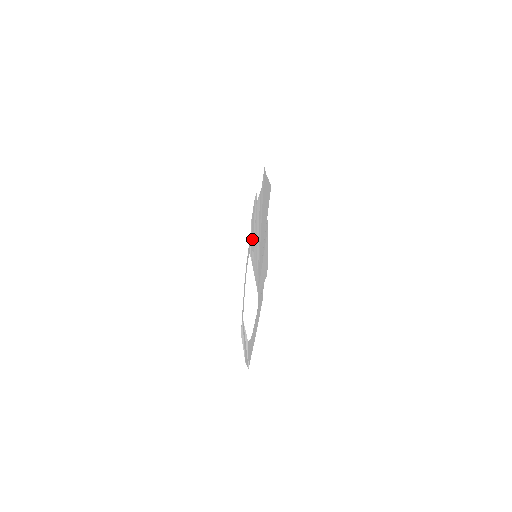
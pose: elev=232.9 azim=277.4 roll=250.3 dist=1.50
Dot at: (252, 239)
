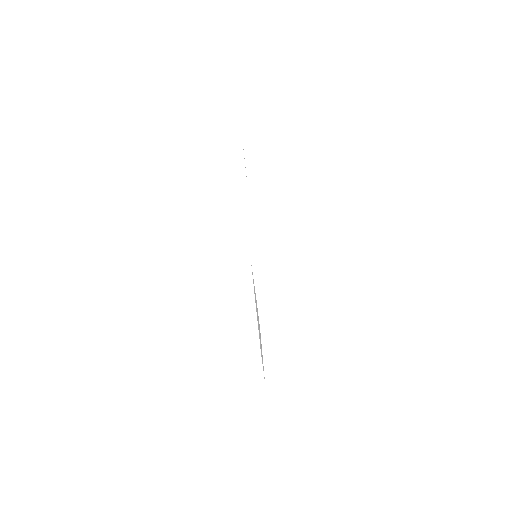
Dot at: occluded
